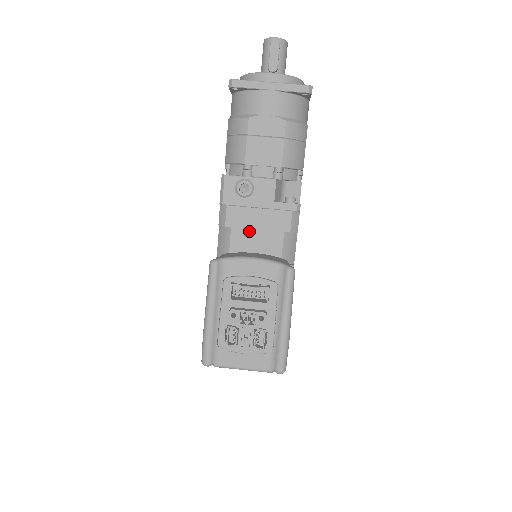
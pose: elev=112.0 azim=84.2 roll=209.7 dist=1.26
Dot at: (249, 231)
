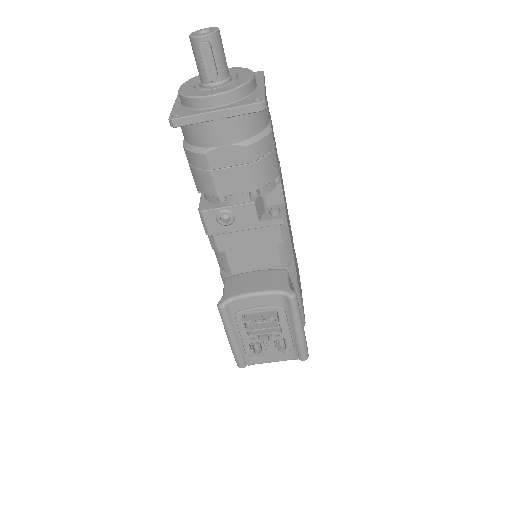
Dot at: (243, 250)
